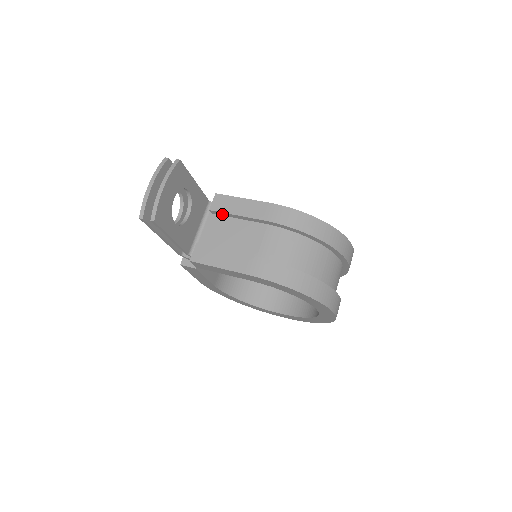
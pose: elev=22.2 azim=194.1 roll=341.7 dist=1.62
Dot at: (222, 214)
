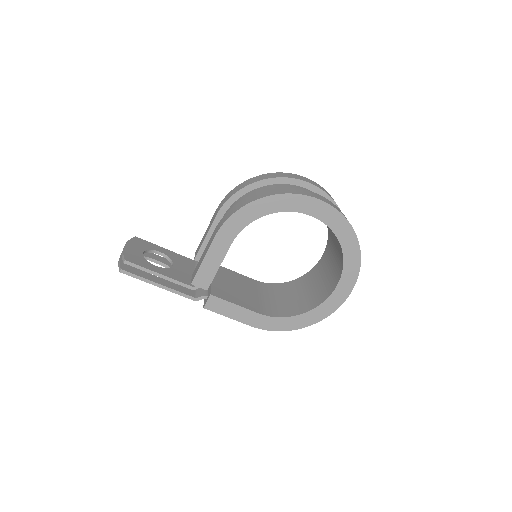
Dot at: (202, 252)
